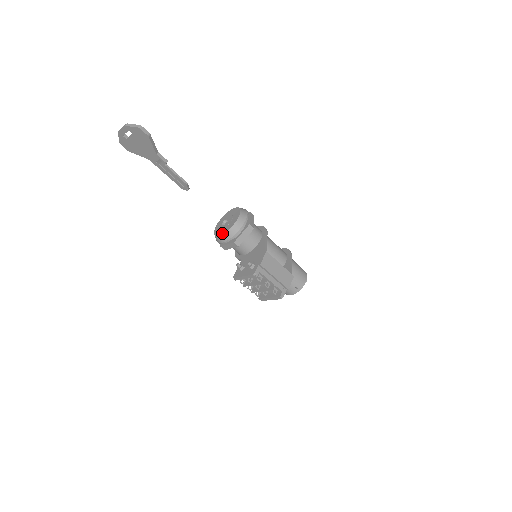
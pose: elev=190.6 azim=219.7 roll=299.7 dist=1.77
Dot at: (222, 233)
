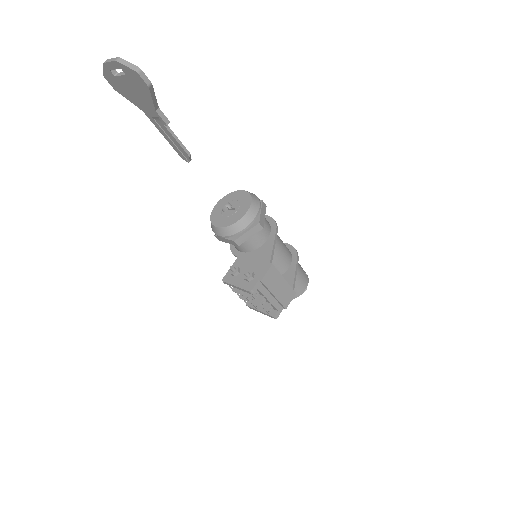
Dot at: (221, 225)
